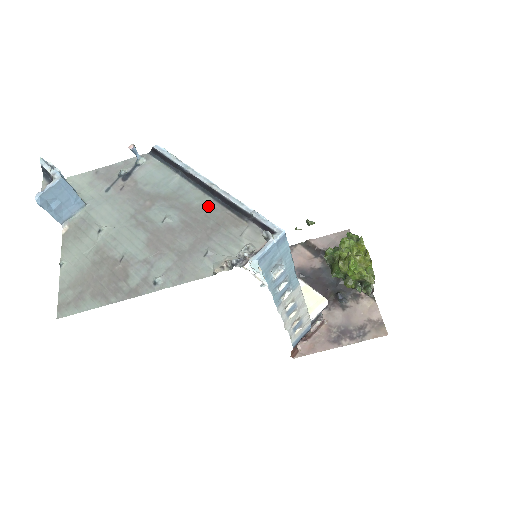
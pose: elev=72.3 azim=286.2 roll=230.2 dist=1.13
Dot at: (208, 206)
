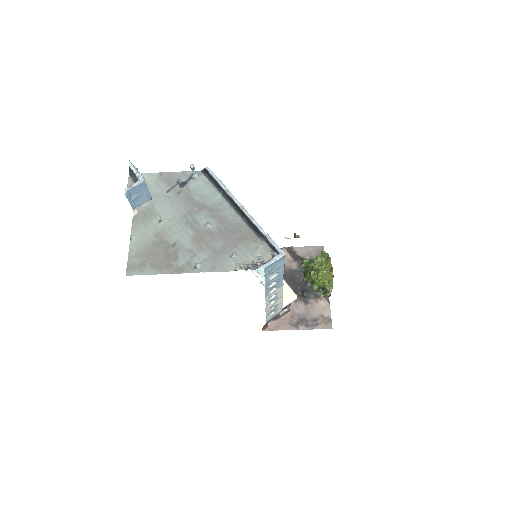
Dot at: (238, 223)
